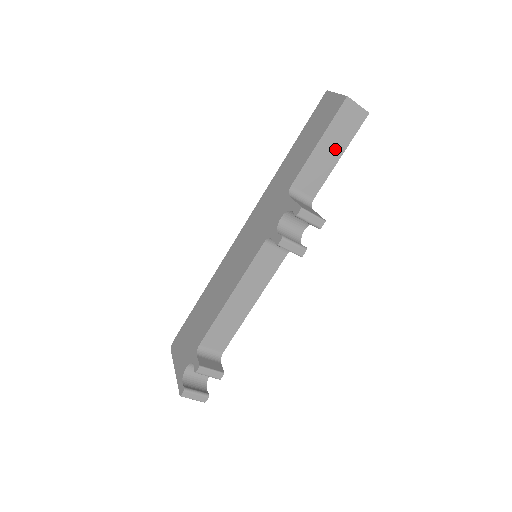
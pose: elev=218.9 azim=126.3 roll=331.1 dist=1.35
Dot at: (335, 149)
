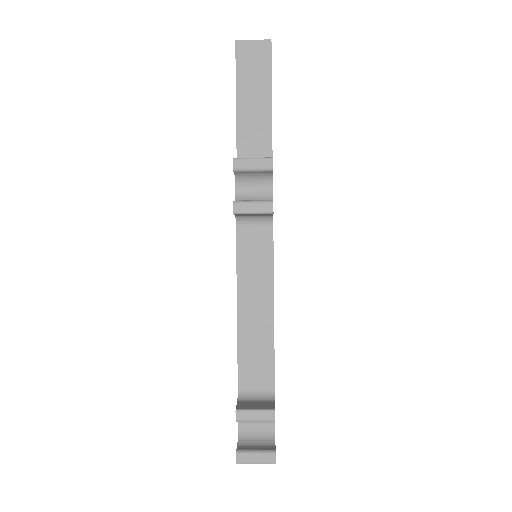
Dot at: (259, 95)
